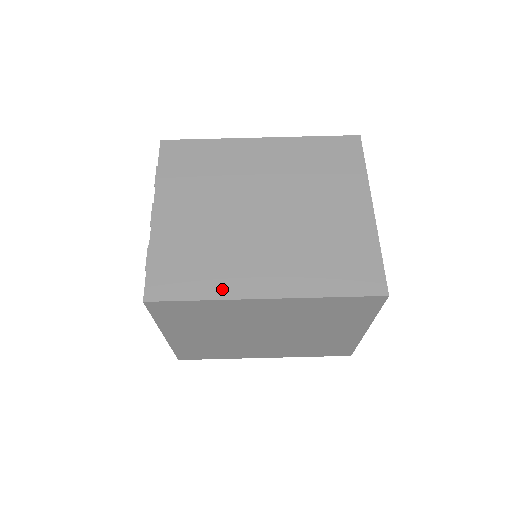
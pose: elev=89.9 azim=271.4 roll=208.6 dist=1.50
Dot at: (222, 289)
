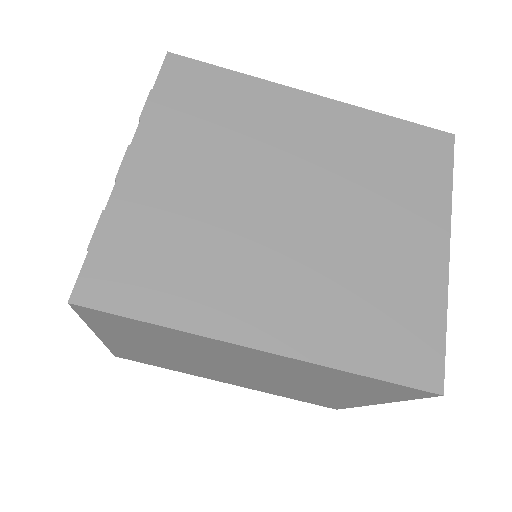
Dot at: (198, 316)
